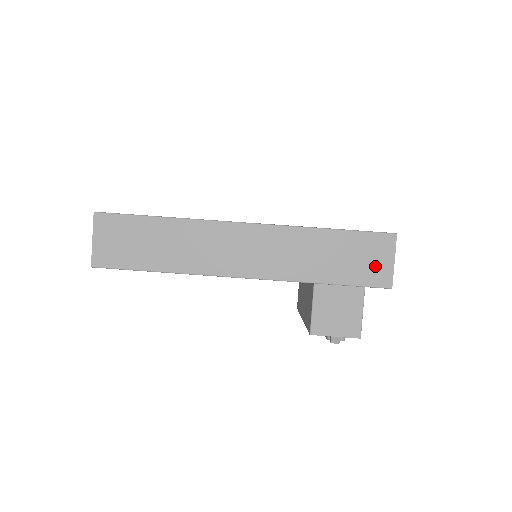
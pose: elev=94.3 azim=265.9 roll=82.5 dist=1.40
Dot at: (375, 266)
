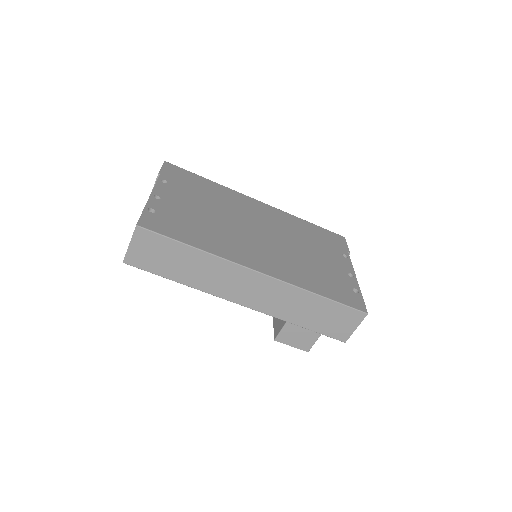
Dot at: (341, 327)
